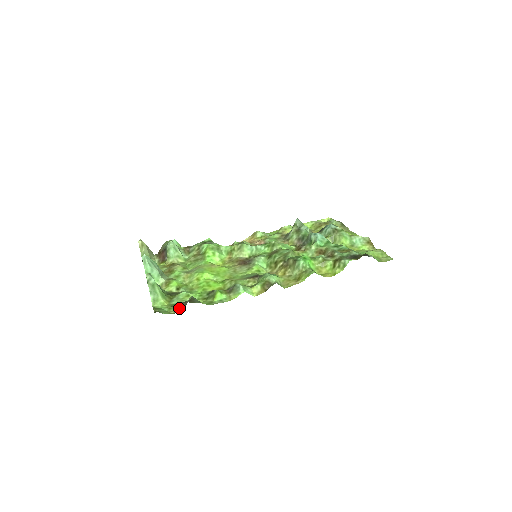
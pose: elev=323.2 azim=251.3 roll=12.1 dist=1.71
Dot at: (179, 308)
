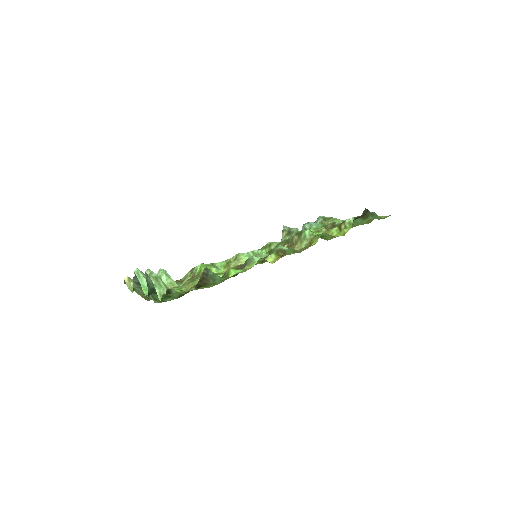
Dot at: (193, 287)
